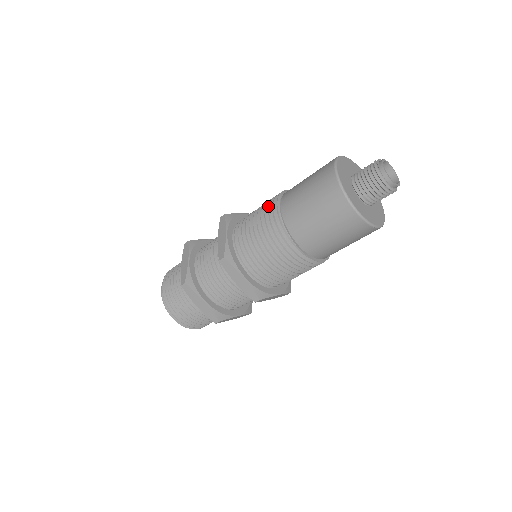
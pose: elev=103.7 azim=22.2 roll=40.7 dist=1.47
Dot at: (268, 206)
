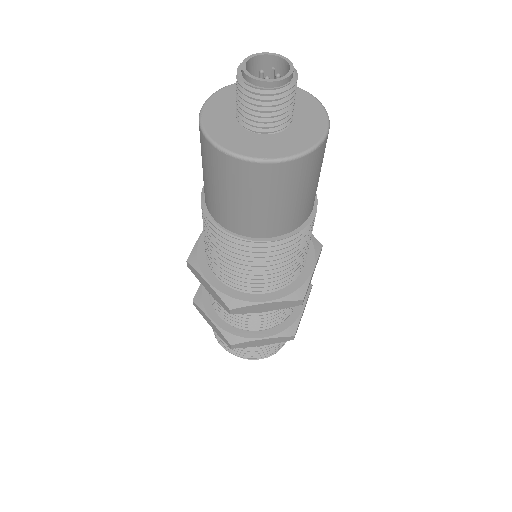
Dot at: occluded
